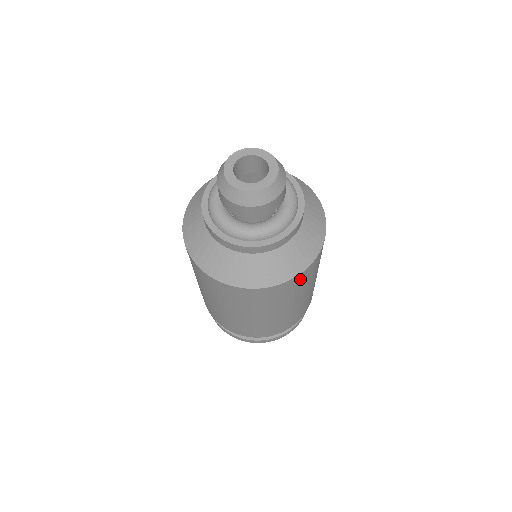
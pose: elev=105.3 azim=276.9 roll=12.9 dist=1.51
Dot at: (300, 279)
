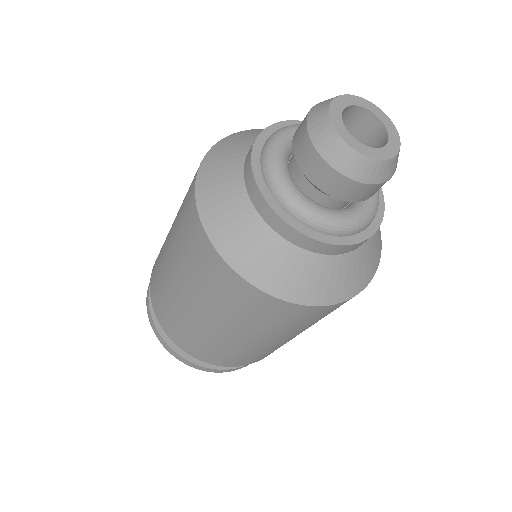
Dot at: (308, 313)
